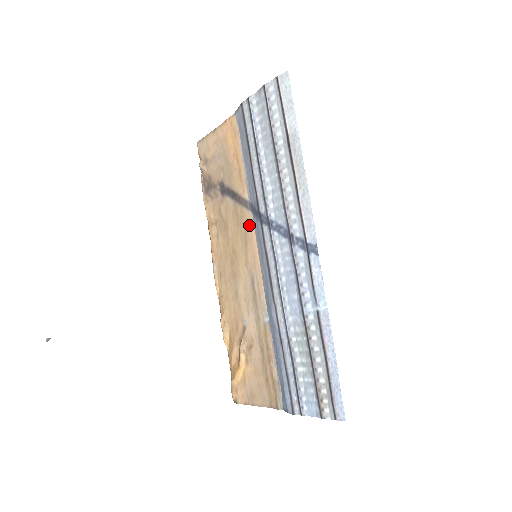
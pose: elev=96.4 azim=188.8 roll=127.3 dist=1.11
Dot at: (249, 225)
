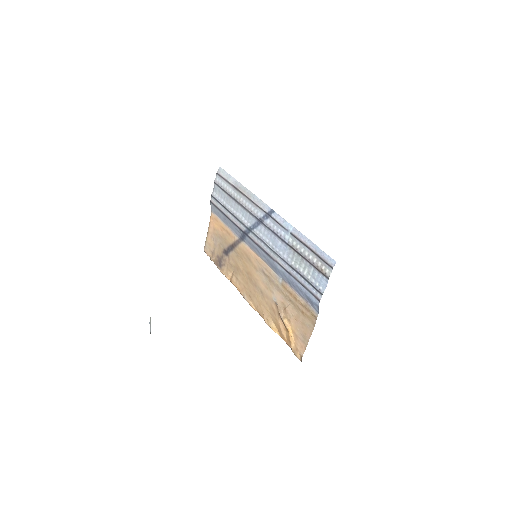
Dot at: (245, 249)
